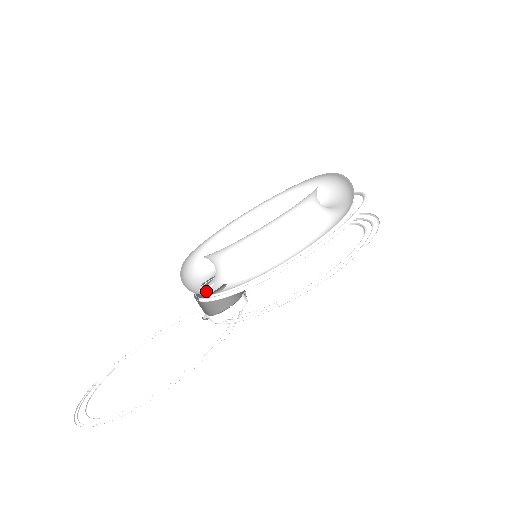
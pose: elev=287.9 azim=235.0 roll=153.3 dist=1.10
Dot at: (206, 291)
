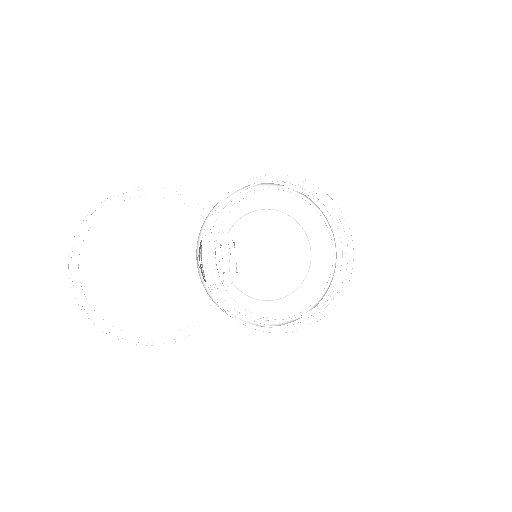
Dot at: occluded
